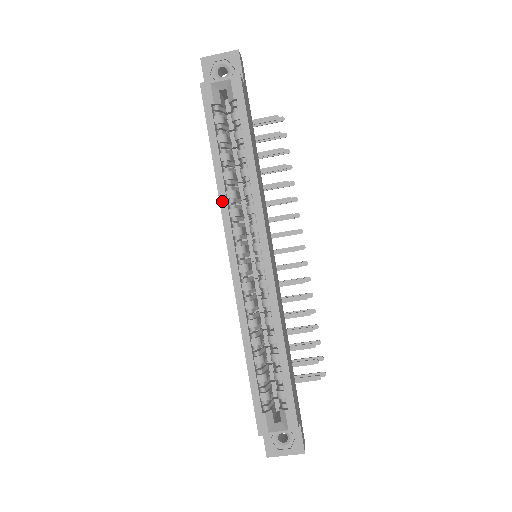
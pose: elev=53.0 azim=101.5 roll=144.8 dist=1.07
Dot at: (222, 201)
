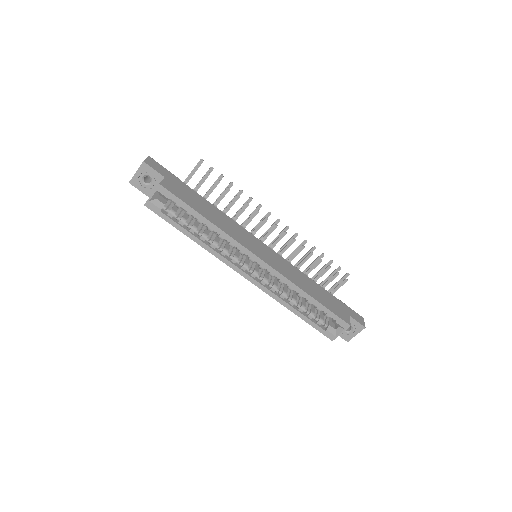
Dot at: (213, 253)
